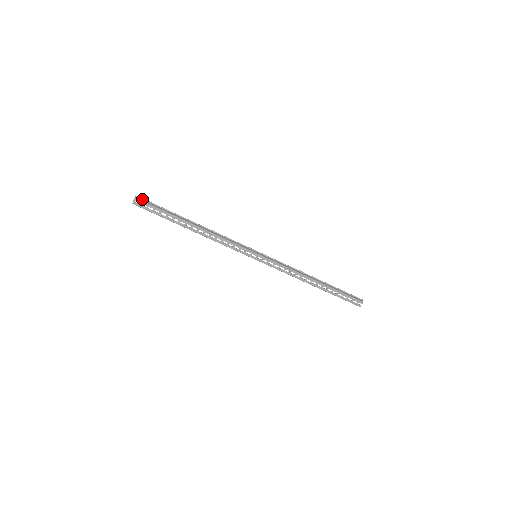
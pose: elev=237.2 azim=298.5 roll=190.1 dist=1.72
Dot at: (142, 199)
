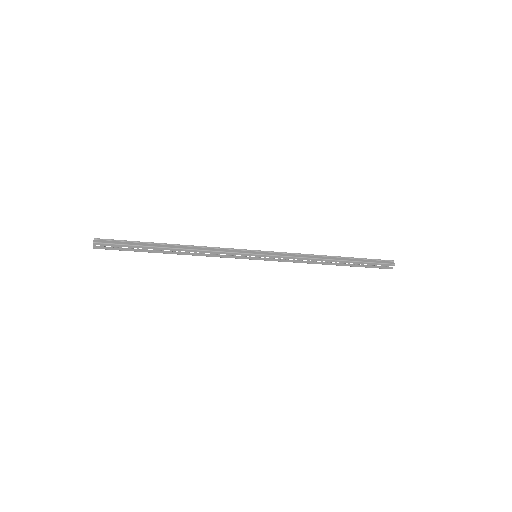
Dot at: (102, 240)
